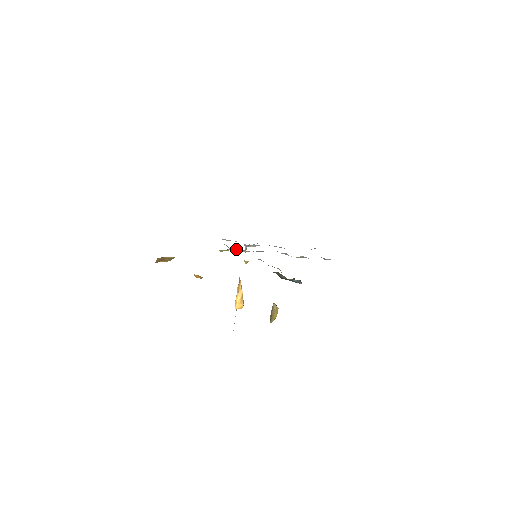
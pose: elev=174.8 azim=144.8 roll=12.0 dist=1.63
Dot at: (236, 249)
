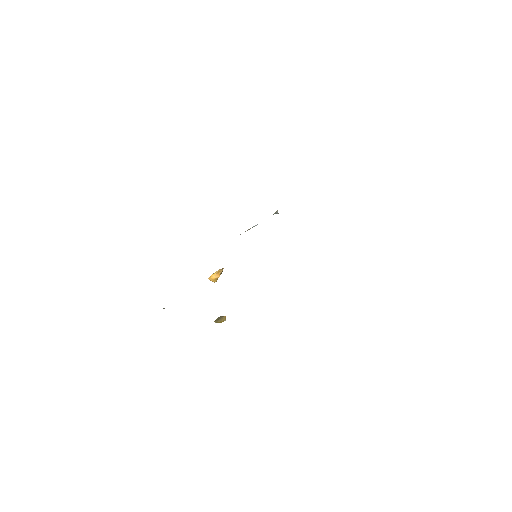
Dot at: occluded
